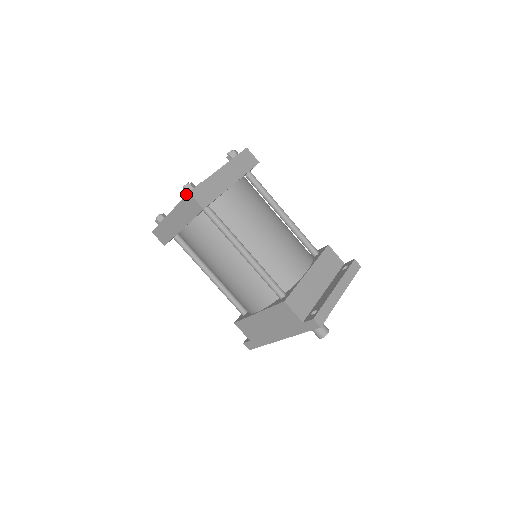
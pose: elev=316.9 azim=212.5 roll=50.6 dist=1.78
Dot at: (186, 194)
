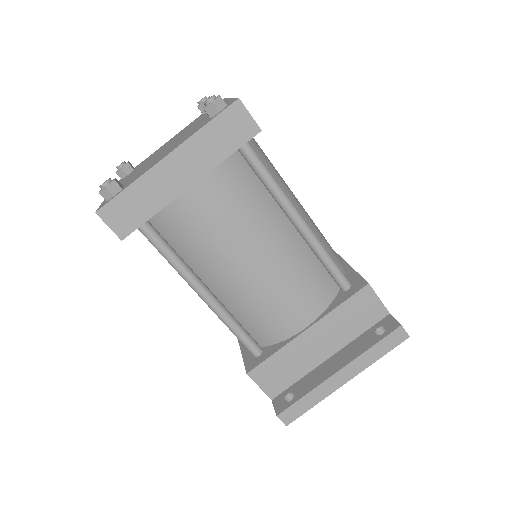
Dot at: (106, 197)
